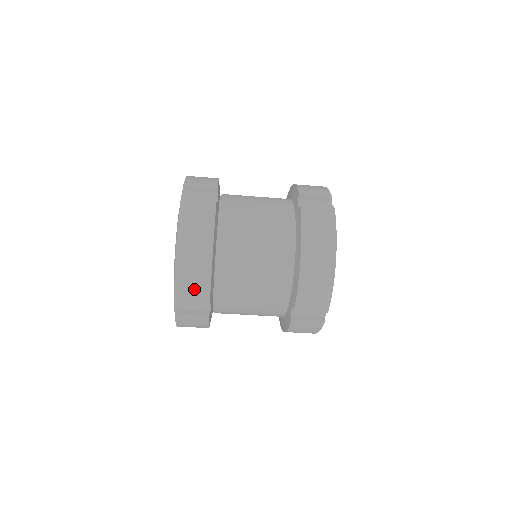
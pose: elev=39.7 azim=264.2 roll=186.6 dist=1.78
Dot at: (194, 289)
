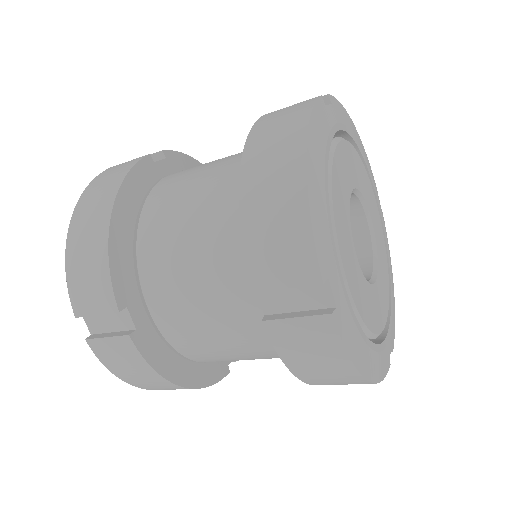
Dot at: occluded
